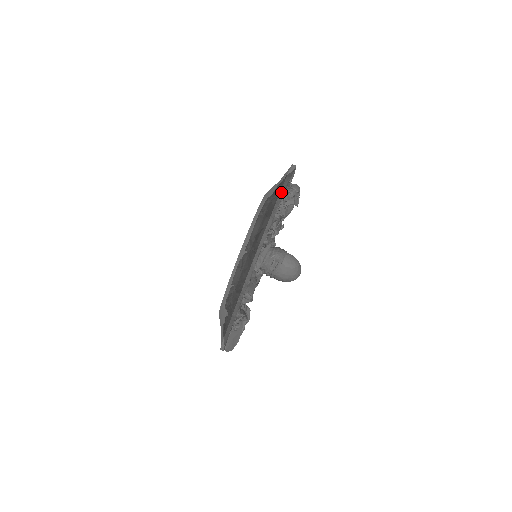
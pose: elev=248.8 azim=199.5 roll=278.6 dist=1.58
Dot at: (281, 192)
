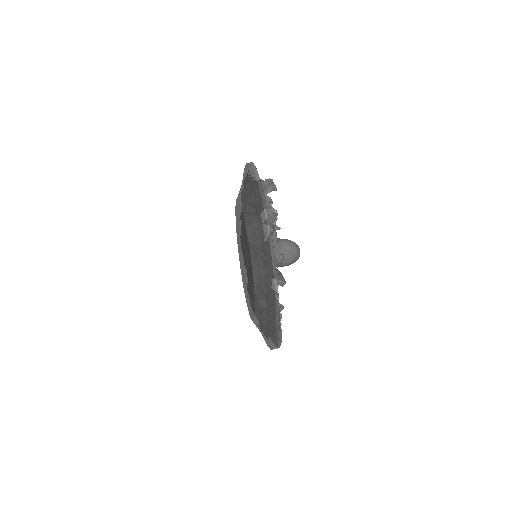
Dot at: (259, 185)
